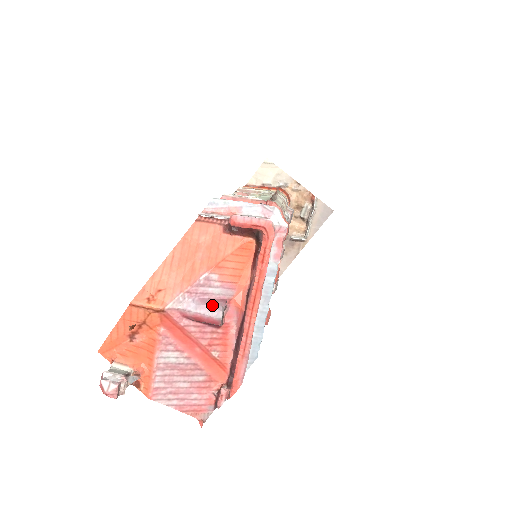
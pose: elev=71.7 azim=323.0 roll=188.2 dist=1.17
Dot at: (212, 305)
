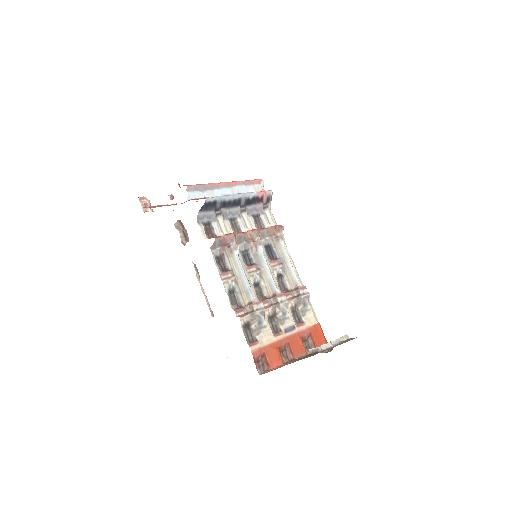
Dot at: occluded
